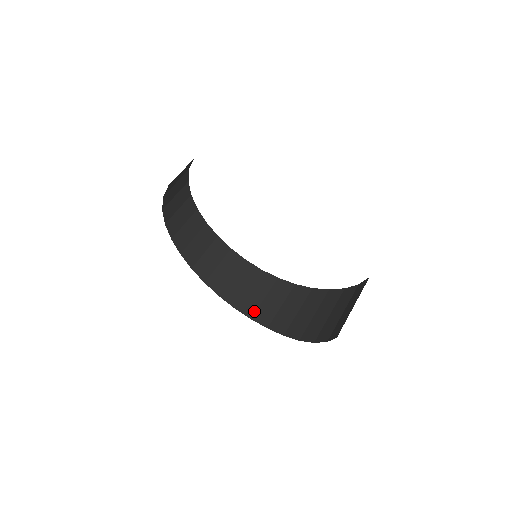
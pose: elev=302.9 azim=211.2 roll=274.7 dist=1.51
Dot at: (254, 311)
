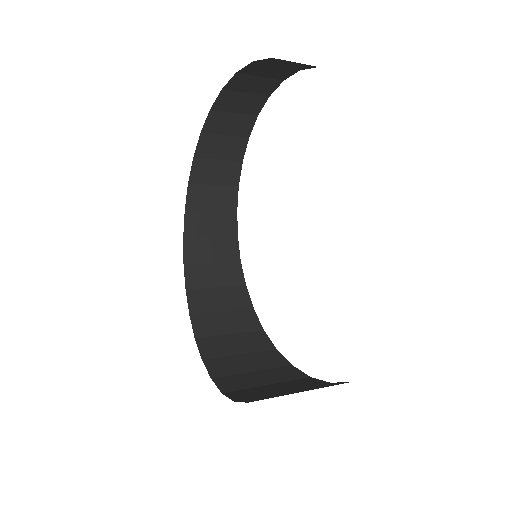
Dot at: (214, 356)
